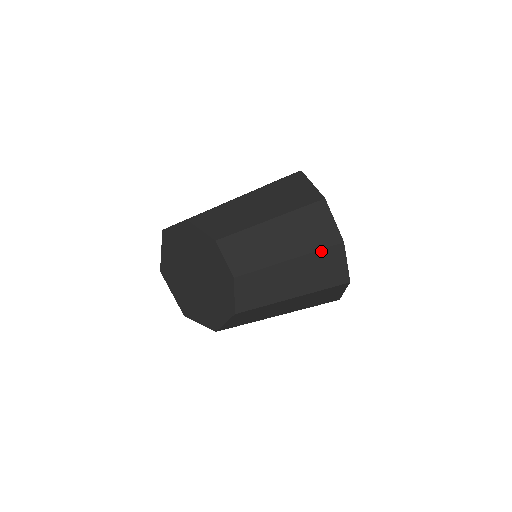
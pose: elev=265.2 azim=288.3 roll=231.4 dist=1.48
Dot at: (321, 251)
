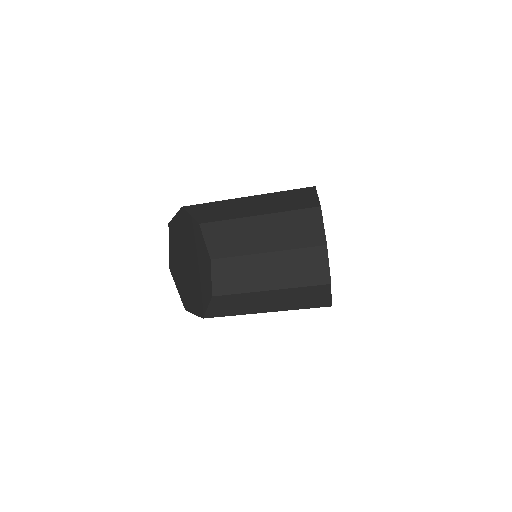
Dot at: (304, 249)
